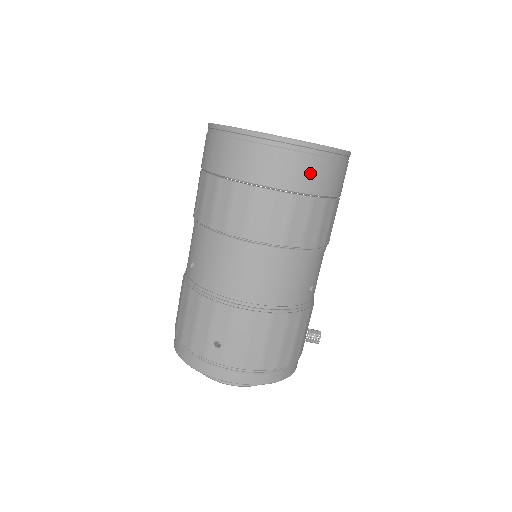
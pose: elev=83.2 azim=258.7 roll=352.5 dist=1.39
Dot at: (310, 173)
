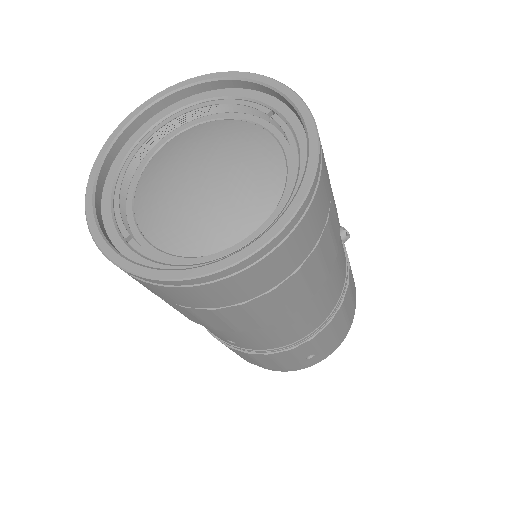
Dot at: (318, 214)
